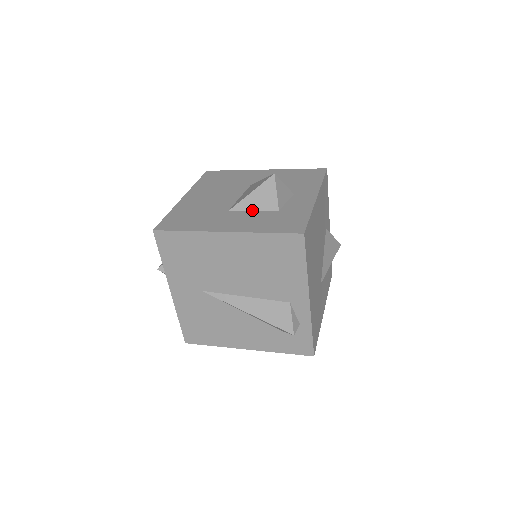
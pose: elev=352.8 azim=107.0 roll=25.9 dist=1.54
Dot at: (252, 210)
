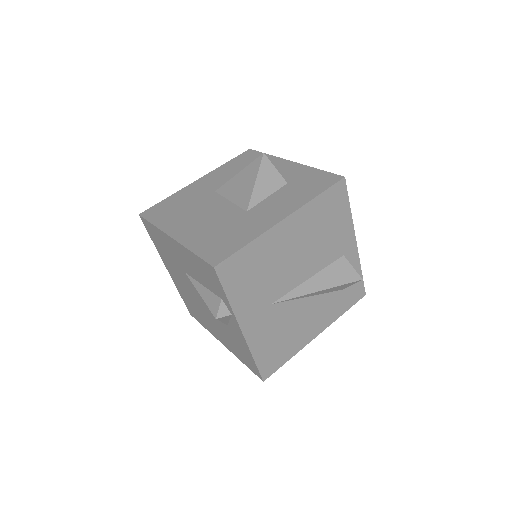
Dot at: (266, 197)
